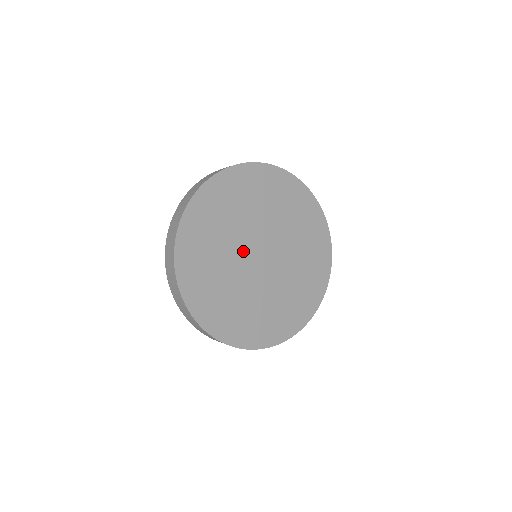
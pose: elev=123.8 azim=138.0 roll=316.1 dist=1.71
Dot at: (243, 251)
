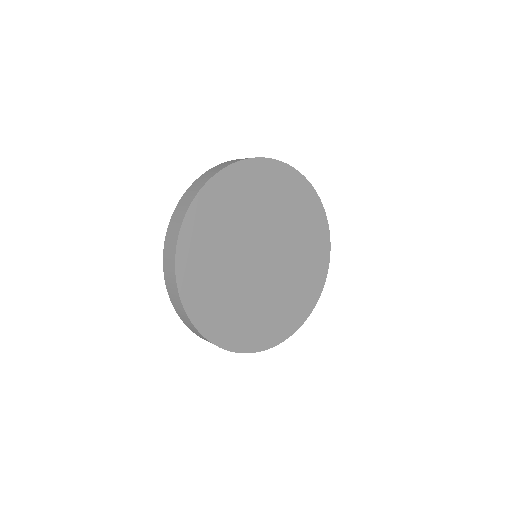
Dot at: (249, 243)
